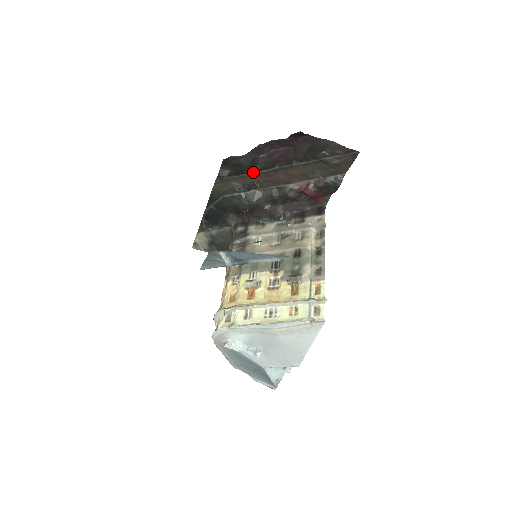
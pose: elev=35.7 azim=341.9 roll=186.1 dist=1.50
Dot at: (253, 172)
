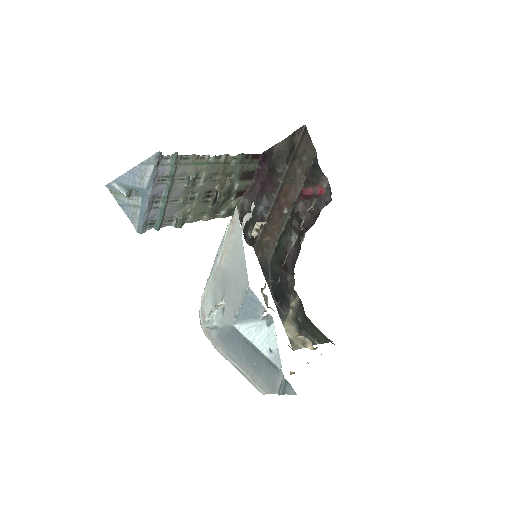
Dot at: (264, 216)
